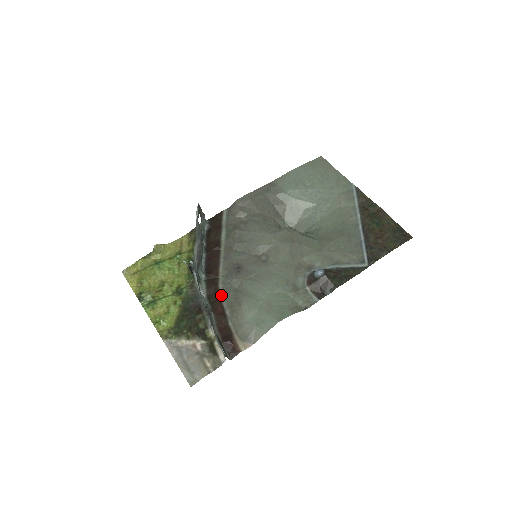
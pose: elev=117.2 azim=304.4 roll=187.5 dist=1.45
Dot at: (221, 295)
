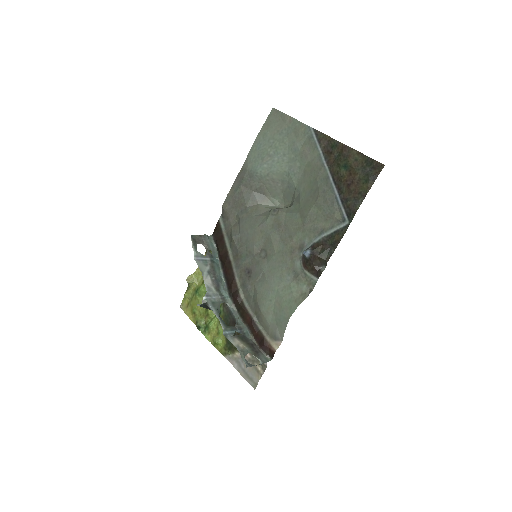
Dot at: (245, 305)
